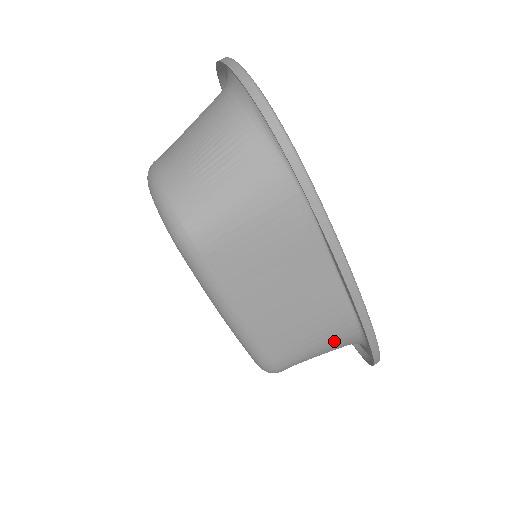
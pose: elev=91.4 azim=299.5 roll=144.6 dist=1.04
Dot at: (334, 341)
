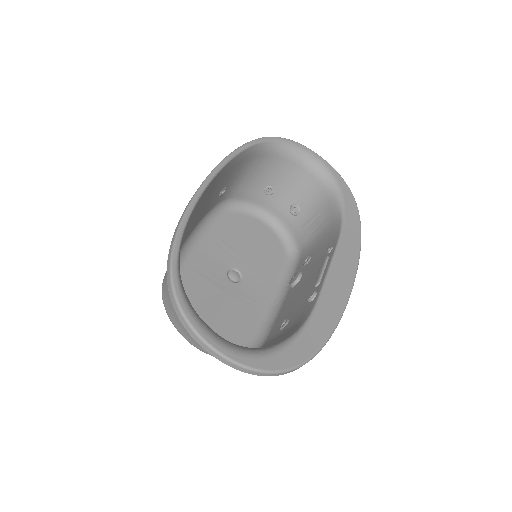
Dot at: (328, 231)
